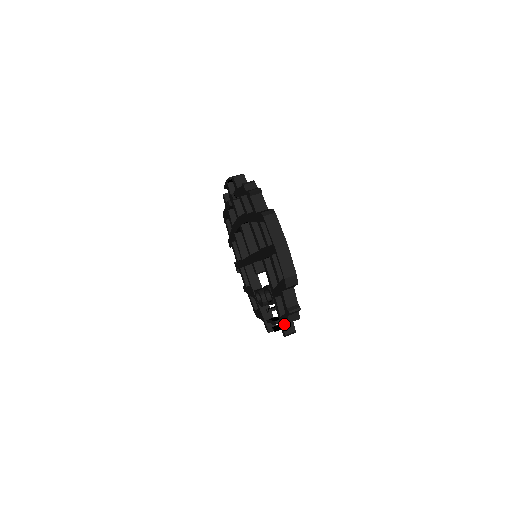
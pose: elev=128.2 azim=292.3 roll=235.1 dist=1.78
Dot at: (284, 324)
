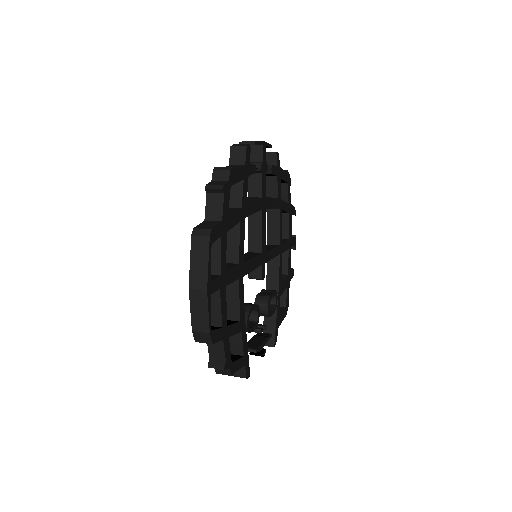
Dot at: occluded
